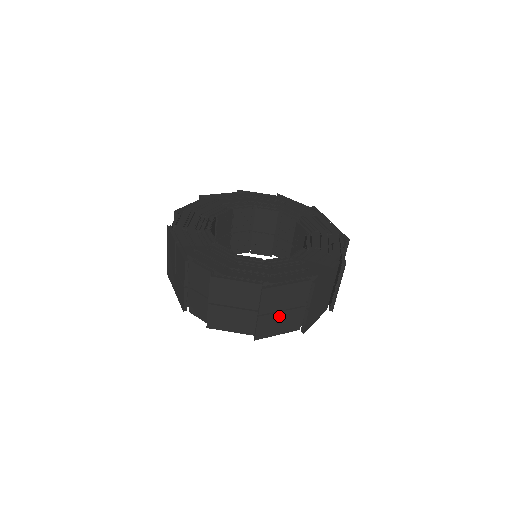
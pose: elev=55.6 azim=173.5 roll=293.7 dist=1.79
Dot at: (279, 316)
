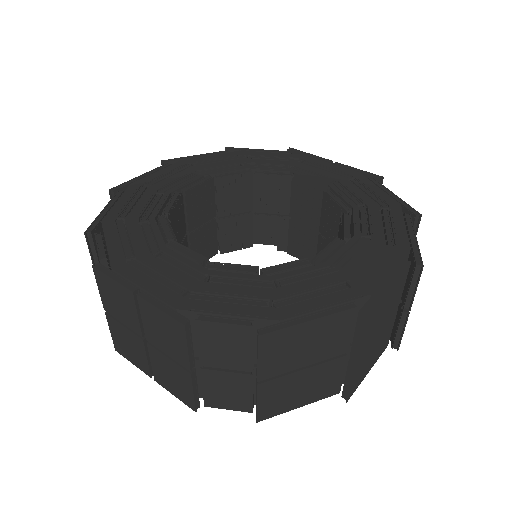
Dot at: (374, 344)
